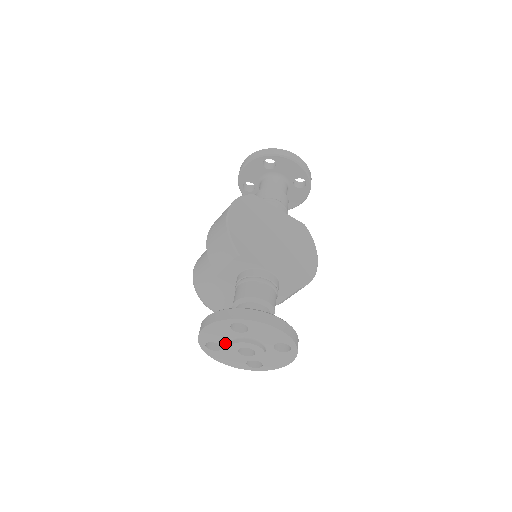
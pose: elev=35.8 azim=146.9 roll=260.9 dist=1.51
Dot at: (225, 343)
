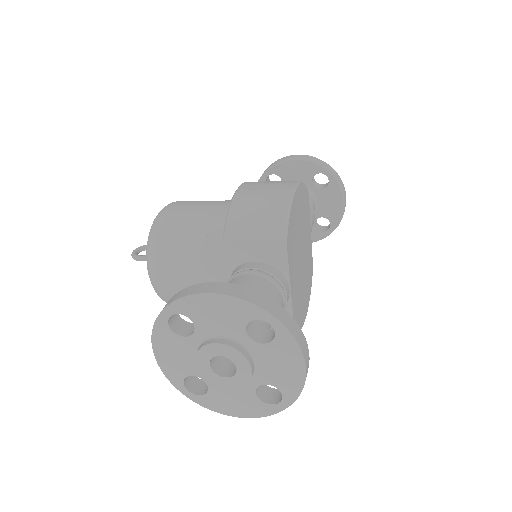
Dot at: (205, 333)
